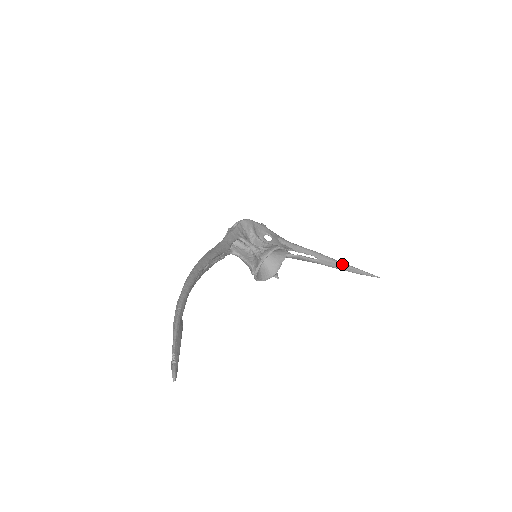
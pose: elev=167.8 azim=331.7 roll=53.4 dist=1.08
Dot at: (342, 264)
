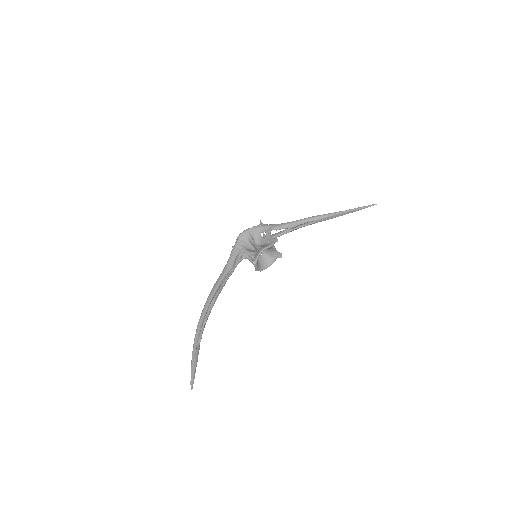
Dot at: (335, 214)
